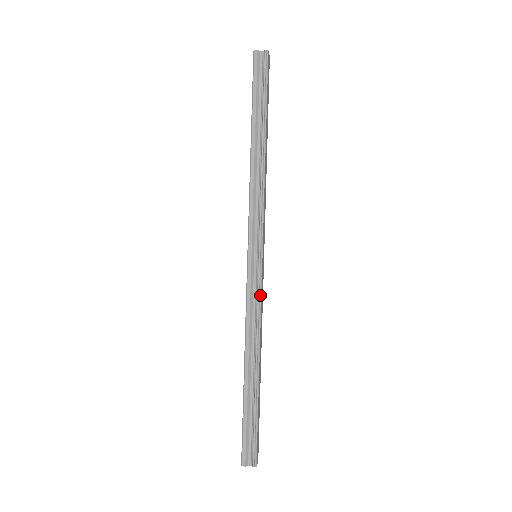
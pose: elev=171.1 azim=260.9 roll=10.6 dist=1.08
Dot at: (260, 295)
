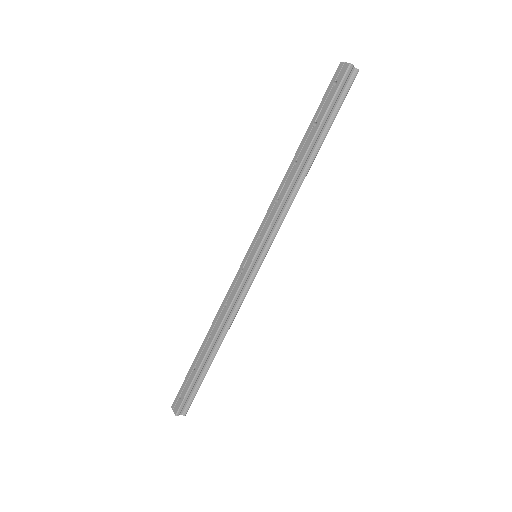
Dot at: occluded
